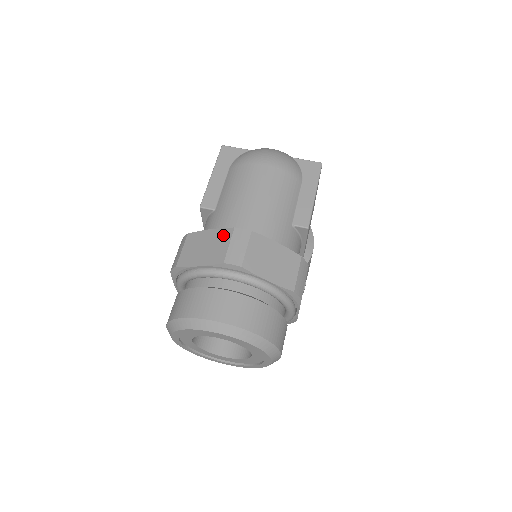
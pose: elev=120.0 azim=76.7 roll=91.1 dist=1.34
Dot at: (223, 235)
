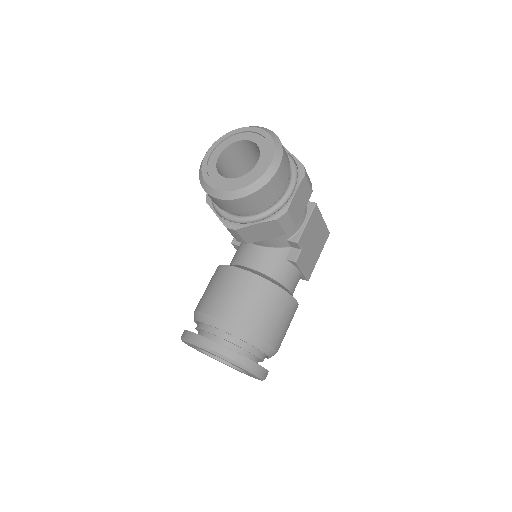
Dot at: occluded
